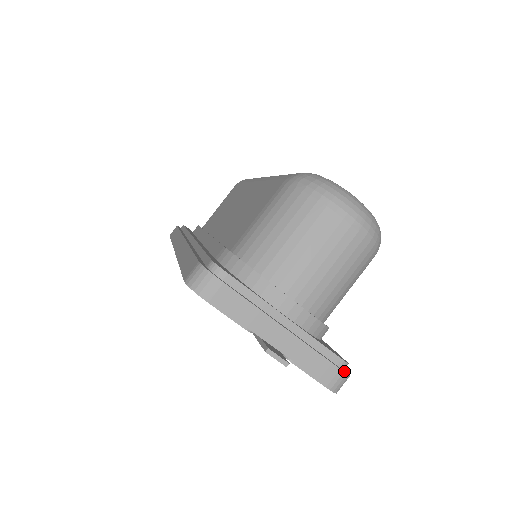
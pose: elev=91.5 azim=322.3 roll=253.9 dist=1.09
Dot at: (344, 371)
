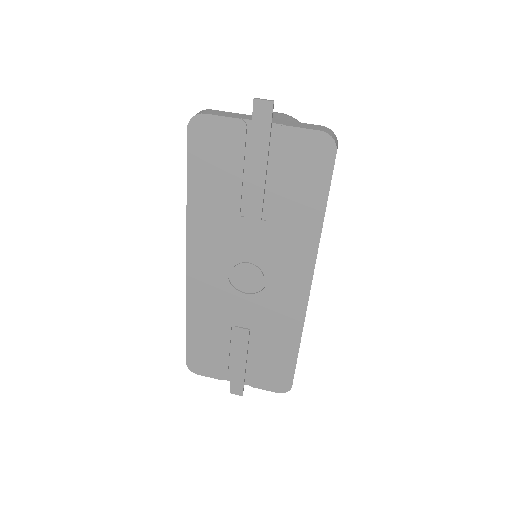
Dot at: occluded
